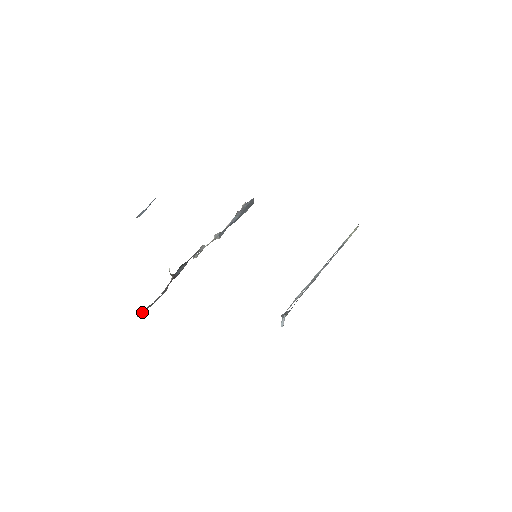
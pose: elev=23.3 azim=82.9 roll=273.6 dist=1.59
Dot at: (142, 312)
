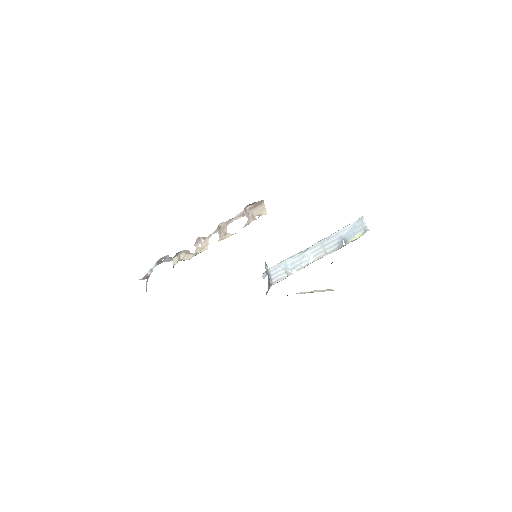
Dot at: (147, 275)
